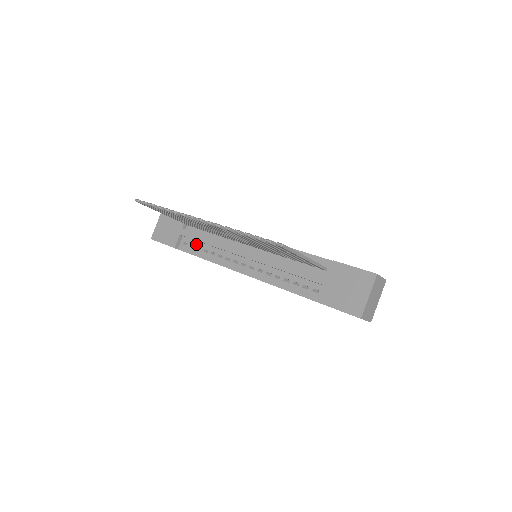
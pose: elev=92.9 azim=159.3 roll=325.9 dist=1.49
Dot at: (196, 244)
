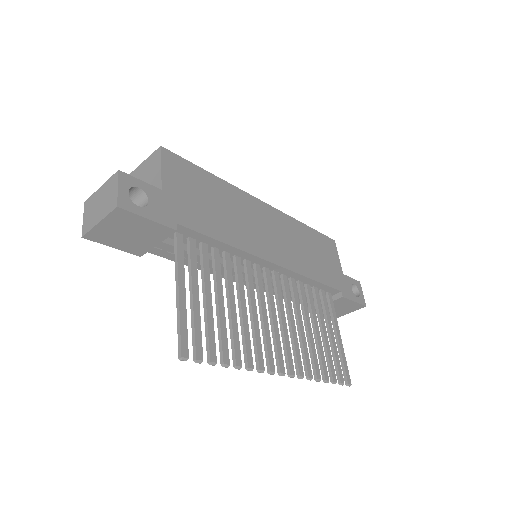
Dot at: occluded
